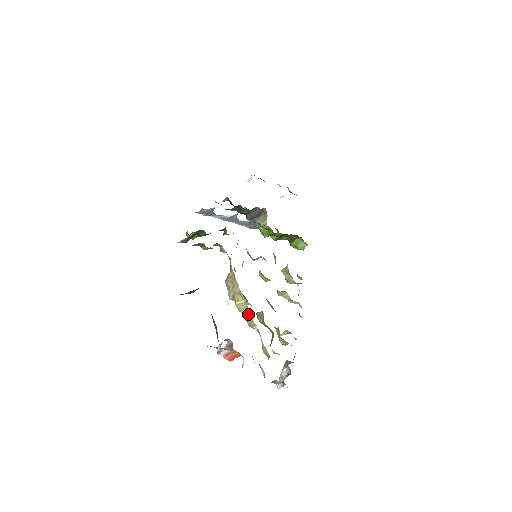
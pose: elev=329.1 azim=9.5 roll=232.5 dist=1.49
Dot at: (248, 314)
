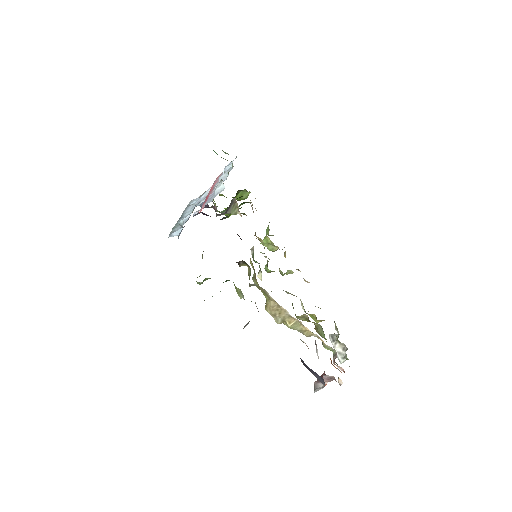
Dot at: (304, 329)
